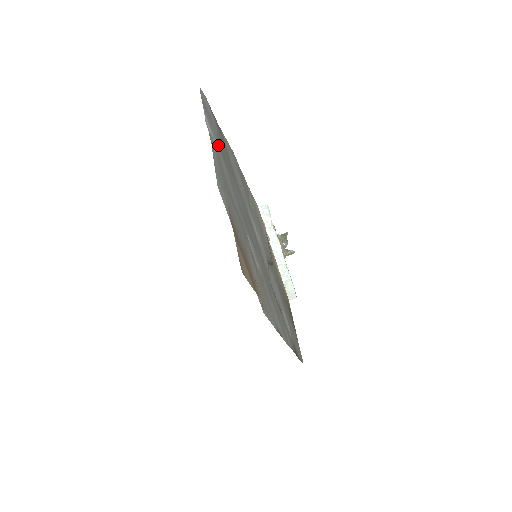
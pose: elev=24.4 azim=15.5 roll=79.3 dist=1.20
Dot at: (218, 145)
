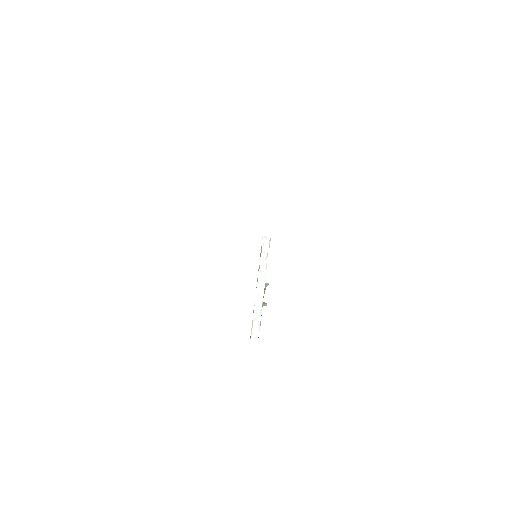
Dot at: occluded
